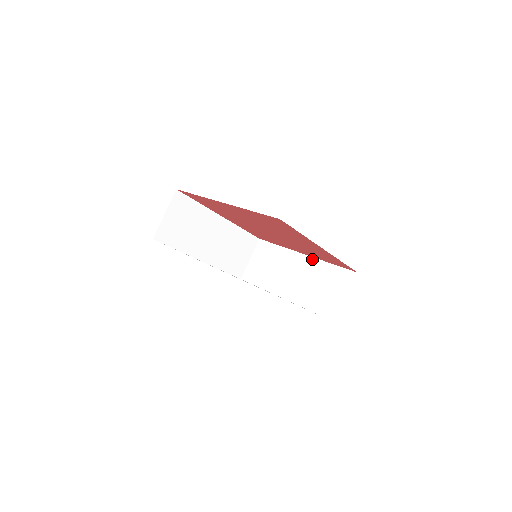
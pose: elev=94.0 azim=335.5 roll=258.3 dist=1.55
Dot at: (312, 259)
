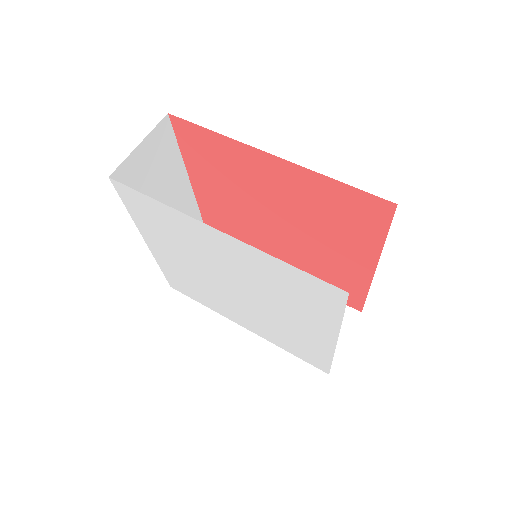
Dot at: occluded
